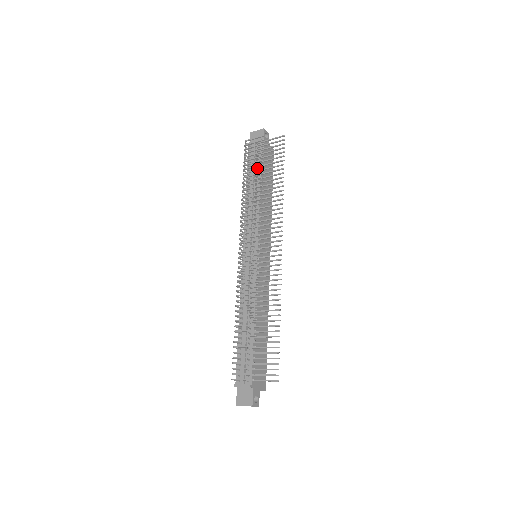
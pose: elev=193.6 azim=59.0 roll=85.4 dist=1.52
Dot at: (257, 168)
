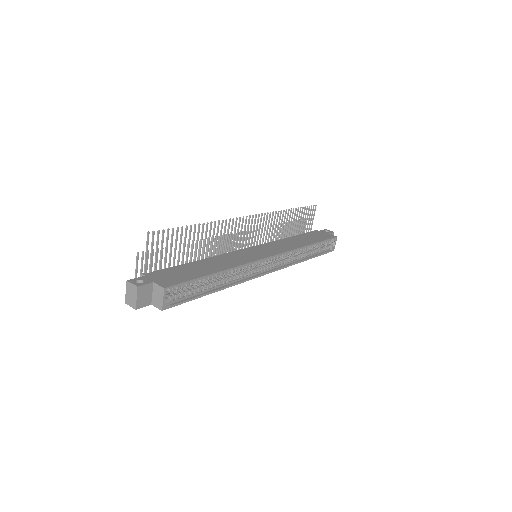
Dot at: occluded
